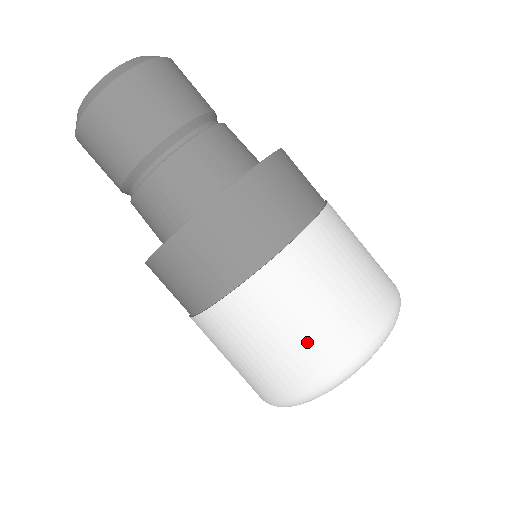
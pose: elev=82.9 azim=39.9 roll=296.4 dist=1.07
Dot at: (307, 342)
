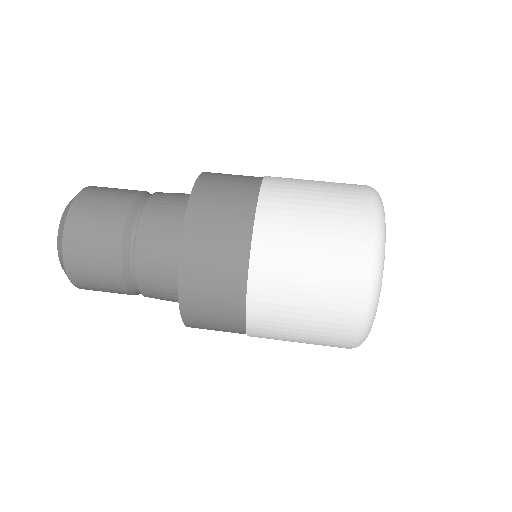
Dot at: (326, 283)
